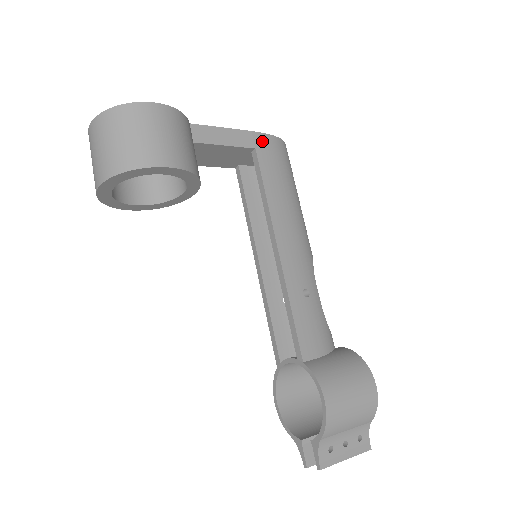
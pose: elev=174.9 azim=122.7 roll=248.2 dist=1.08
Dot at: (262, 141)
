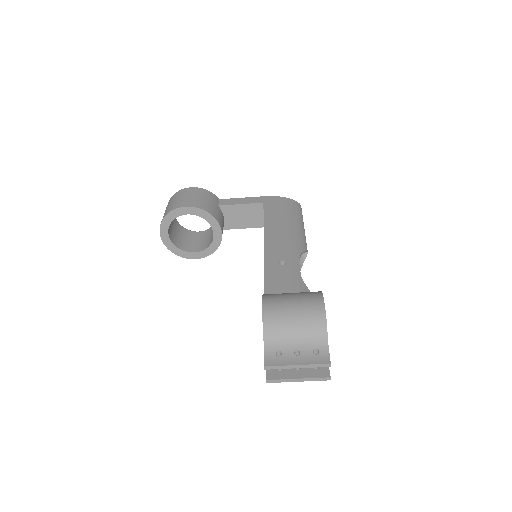
Dot at: (271, 199)
